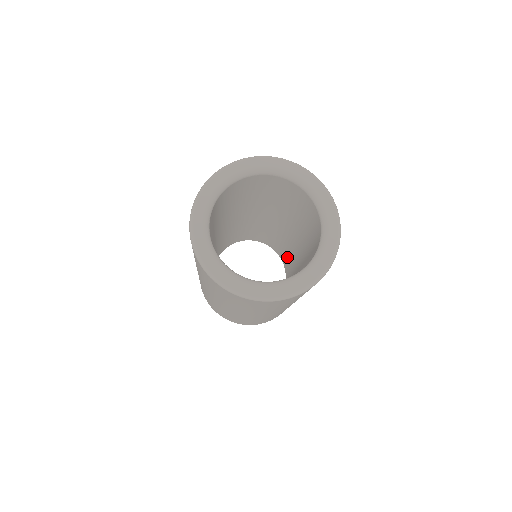
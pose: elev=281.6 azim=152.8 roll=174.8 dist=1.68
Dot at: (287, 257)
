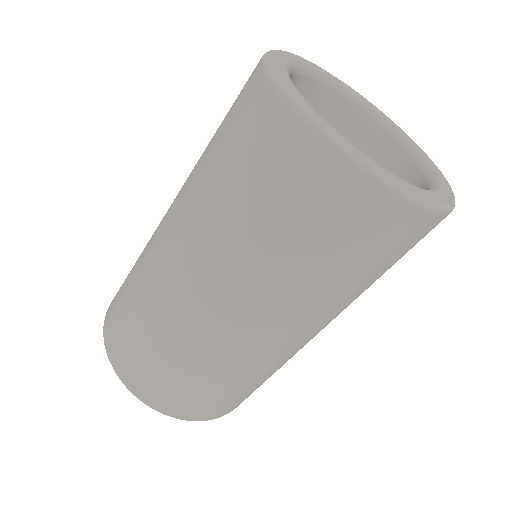
Dot at: occluded
